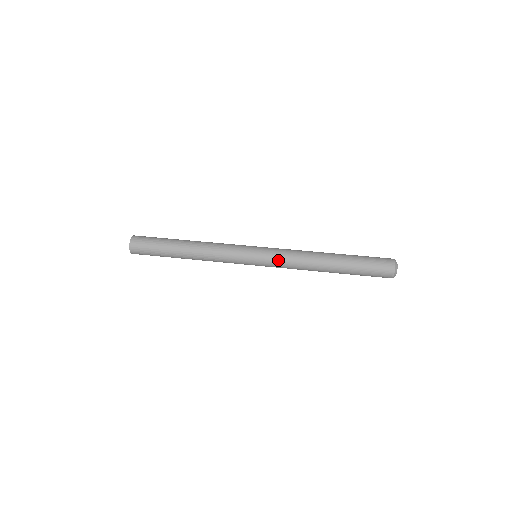
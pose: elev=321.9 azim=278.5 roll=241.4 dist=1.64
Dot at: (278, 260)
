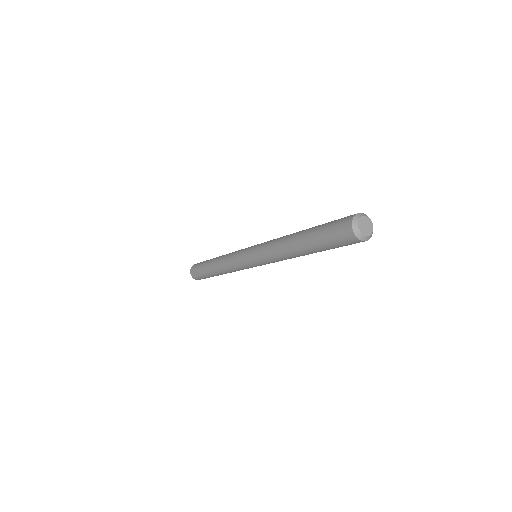
Dot at: (262, 245)
